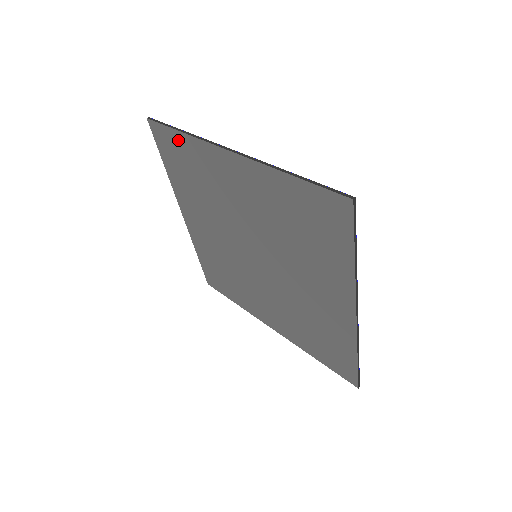
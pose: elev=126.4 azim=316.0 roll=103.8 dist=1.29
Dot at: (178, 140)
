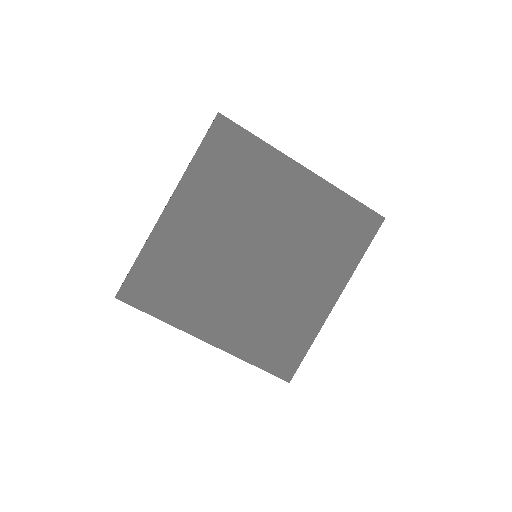
Dot at: (143, 268)
